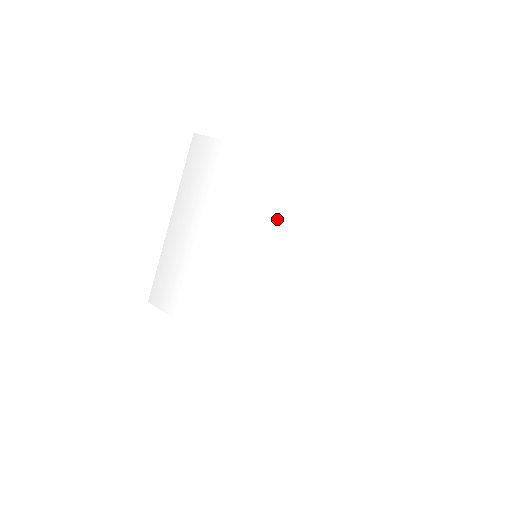
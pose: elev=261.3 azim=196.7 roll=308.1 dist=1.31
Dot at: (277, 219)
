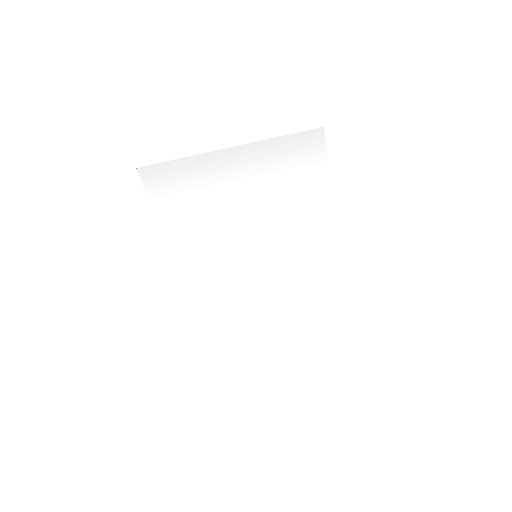
Dot at: (292, 259)
